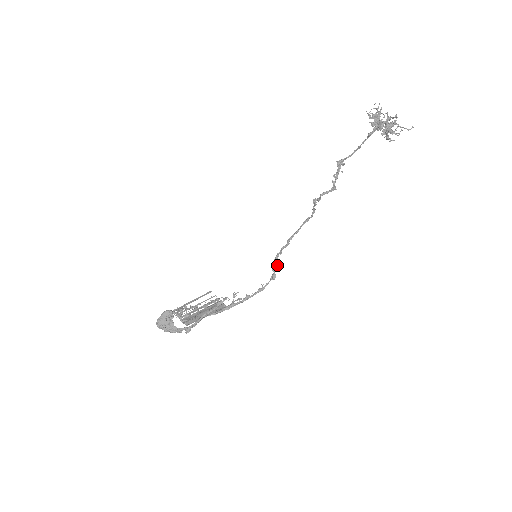
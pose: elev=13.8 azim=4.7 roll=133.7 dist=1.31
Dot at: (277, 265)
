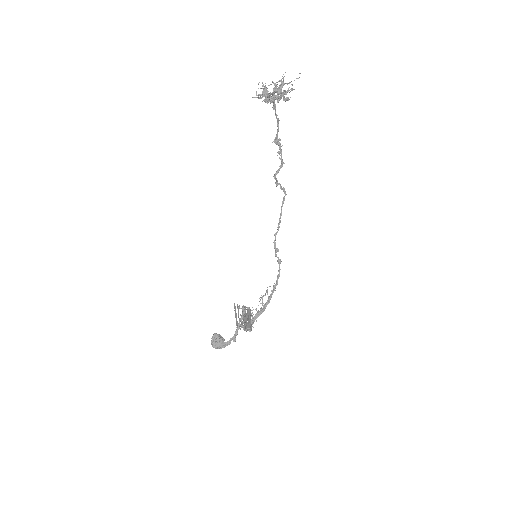
Dot at: (277, 251)
